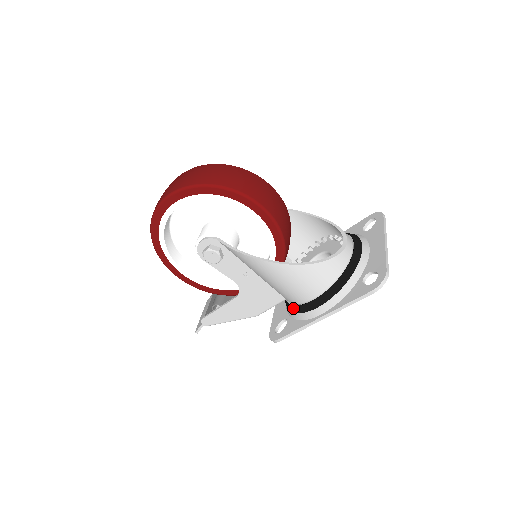
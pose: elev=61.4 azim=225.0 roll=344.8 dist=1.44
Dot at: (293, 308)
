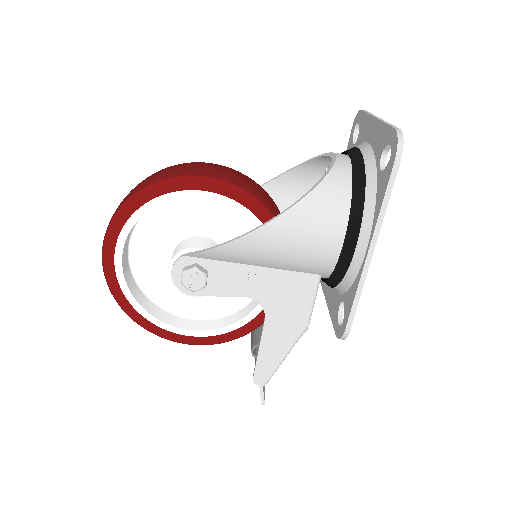
Dot at: (334, 277)
